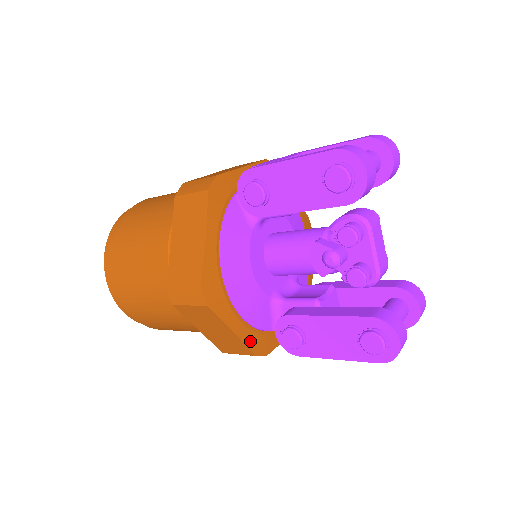
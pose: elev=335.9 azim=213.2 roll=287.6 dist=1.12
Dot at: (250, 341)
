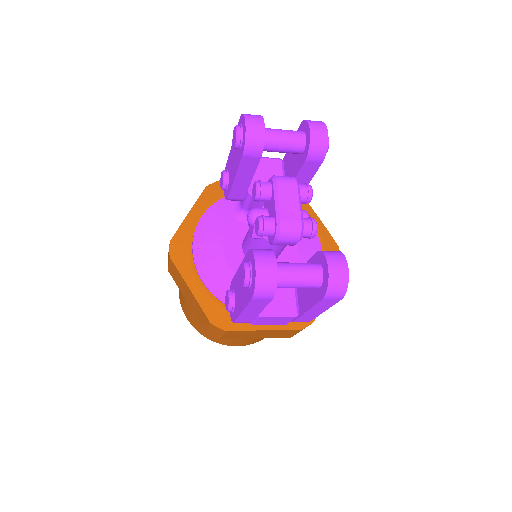
Dot at: (206, 306)
